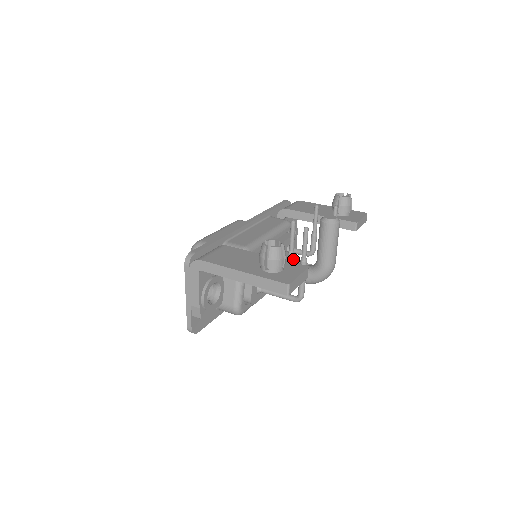
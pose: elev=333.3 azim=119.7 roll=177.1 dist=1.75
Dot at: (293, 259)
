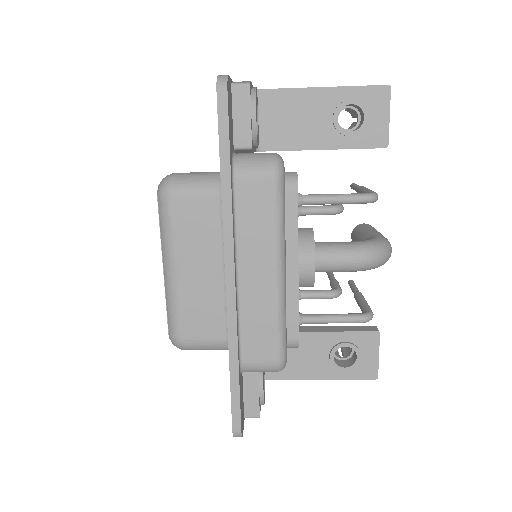
Dot at: occluded
